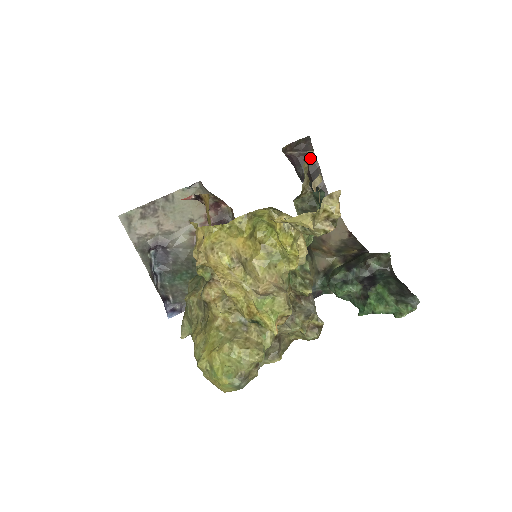
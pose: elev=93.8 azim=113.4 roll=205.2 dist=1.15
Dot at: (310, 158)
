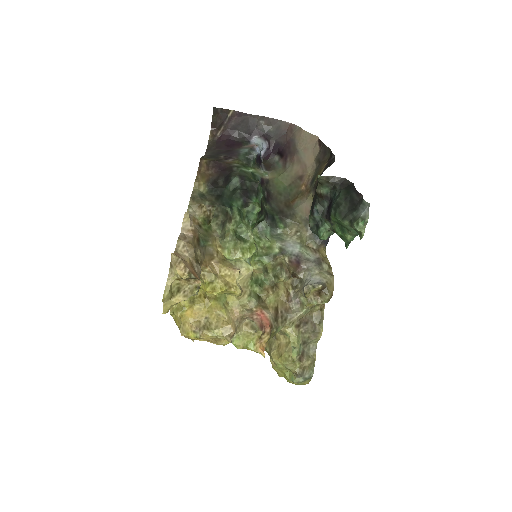
Dot at: (236, 117)
